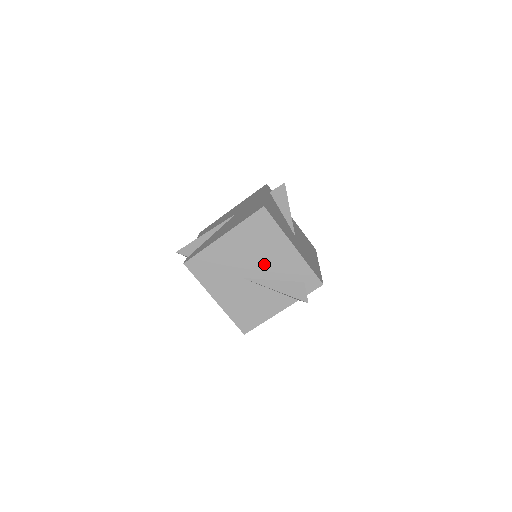
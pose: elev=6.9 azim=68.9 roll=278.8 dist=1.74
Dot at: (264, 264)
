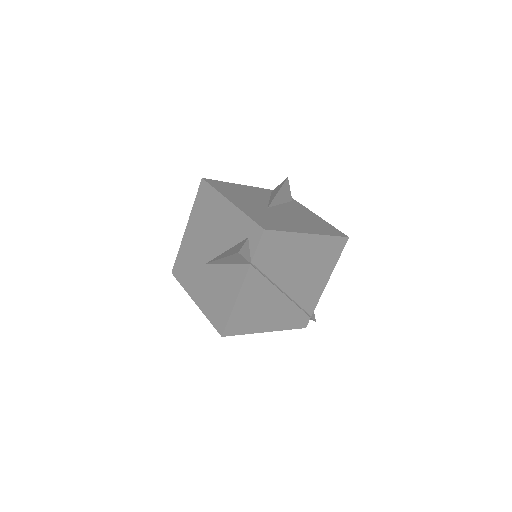
Dot at: (215, 237)
